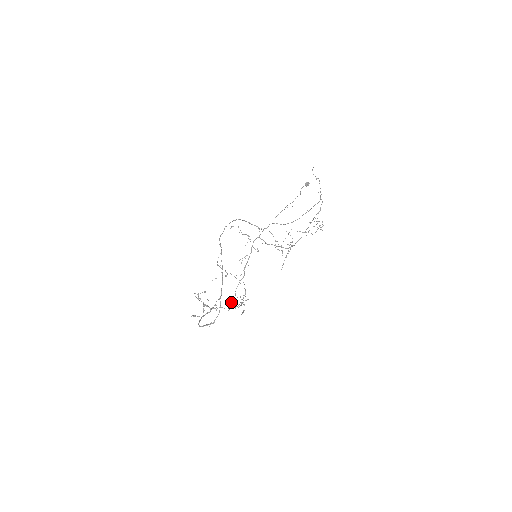
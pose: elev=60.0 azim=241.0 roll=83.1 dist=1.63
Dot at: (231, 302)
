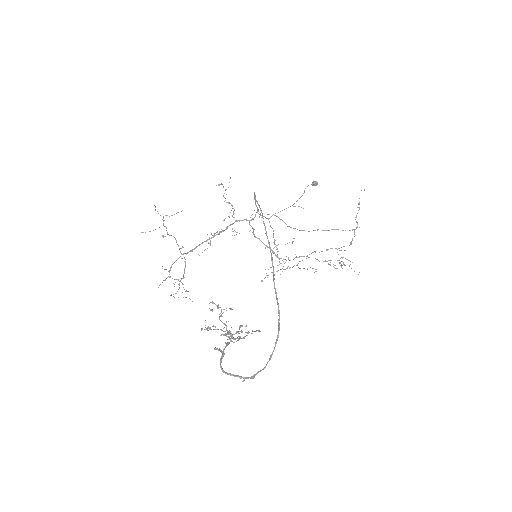
Dot at: occluded
